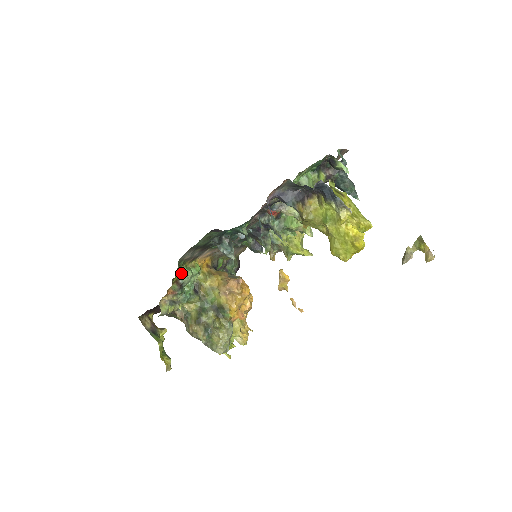
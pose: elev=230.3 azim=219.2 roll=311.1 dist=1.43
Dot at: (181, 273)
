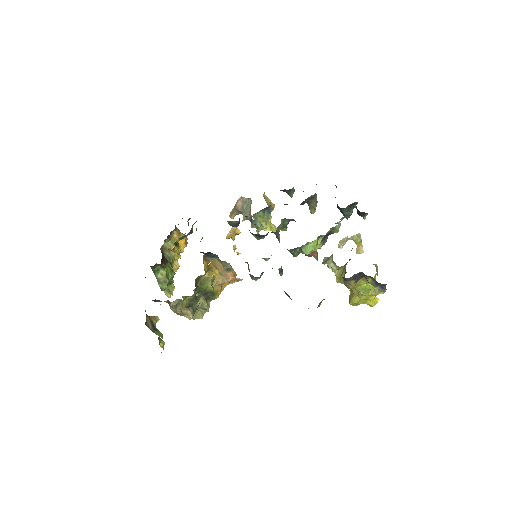
Dot at: occluded
